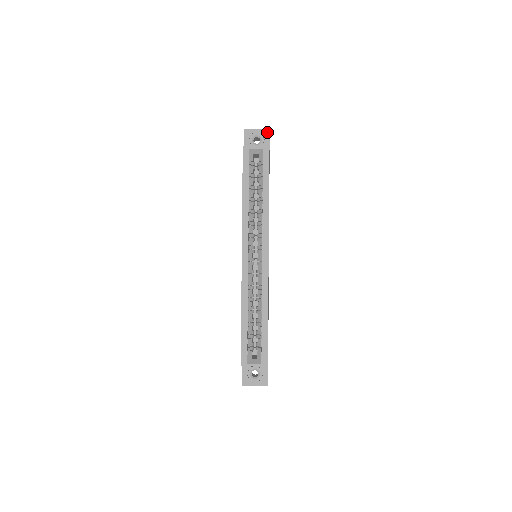
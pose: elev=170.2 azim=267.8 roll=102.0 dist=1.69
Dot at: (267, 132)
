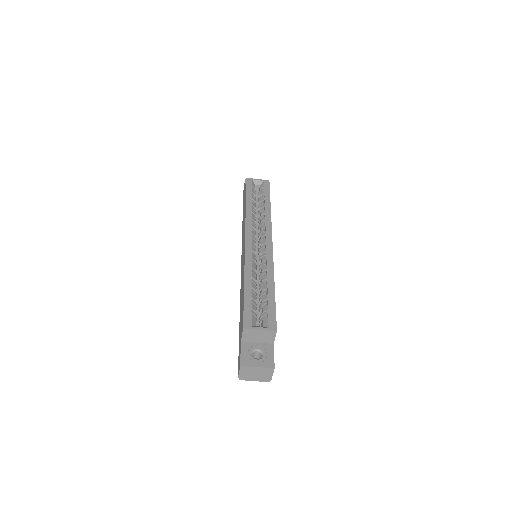
Dot at: occluded
